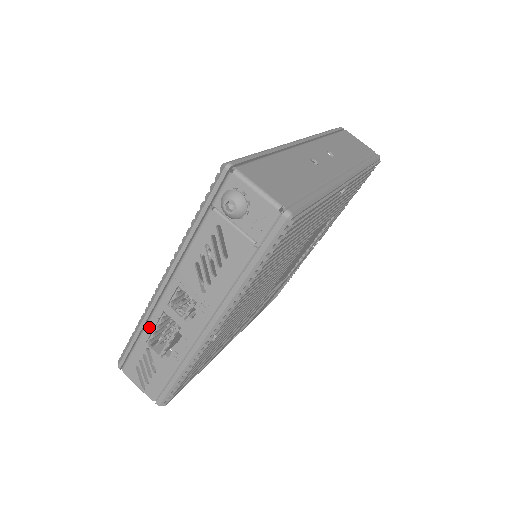
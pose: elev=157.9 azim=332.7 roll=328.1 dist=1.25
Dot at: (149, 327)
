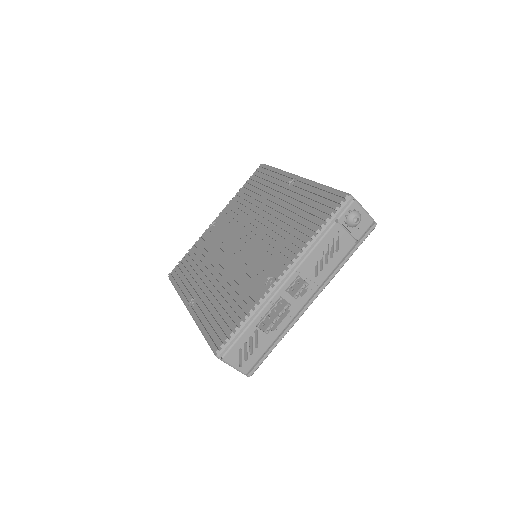
Dot at: (264, 312)
